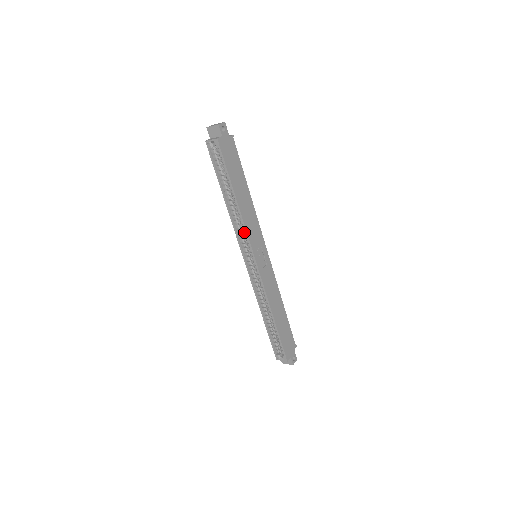
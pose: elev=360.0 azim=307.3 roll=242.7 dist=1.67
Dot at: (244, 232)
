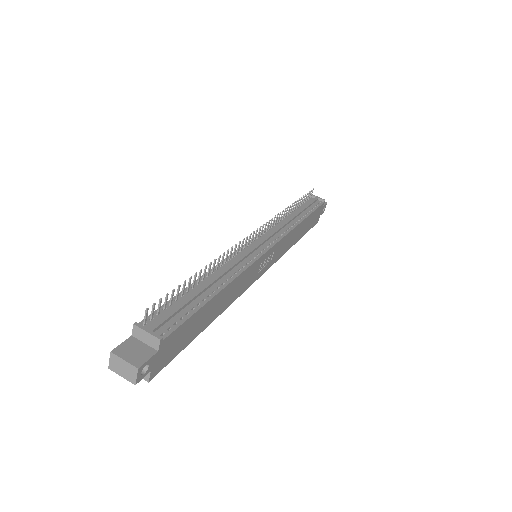
Dot at: occluded
